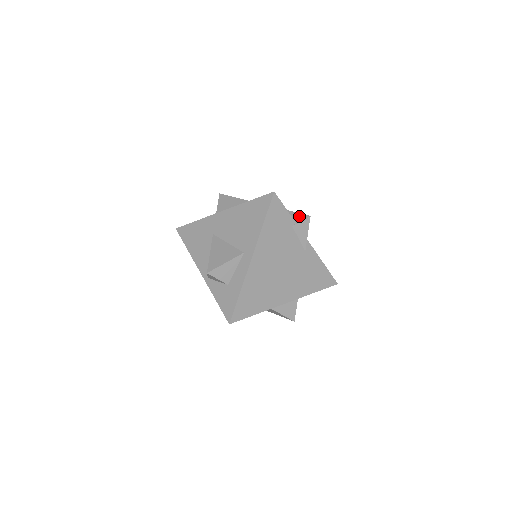
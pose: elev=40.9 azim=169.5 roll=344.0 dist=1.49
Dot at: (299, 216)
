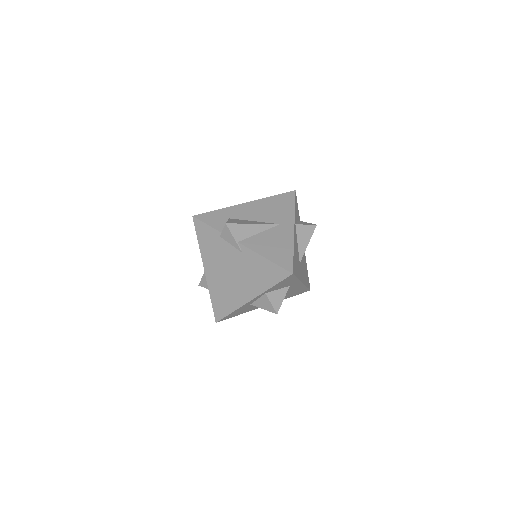
Dot at: occluded
